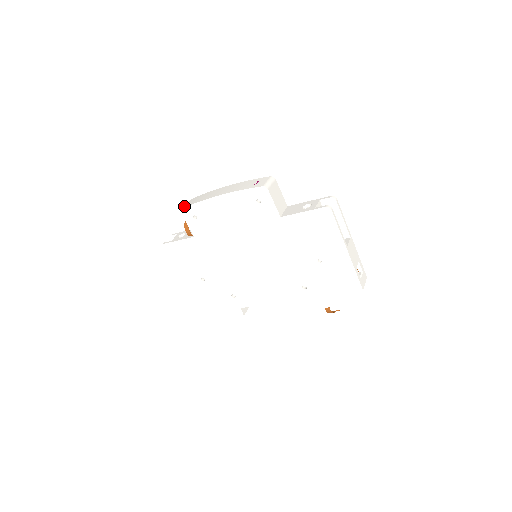
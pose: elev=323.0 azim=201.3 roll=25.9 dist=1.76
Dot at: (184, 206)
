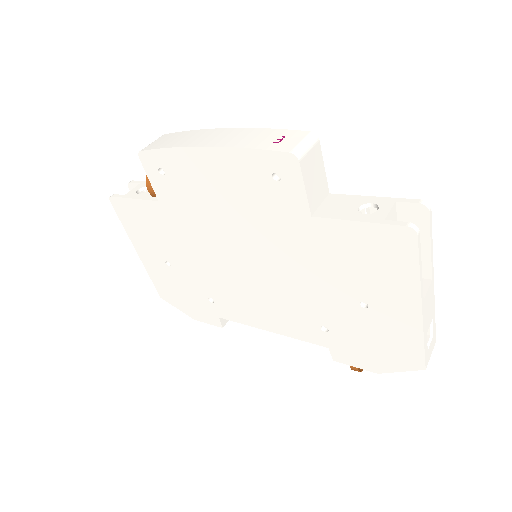
Dot at: (146, 147)
